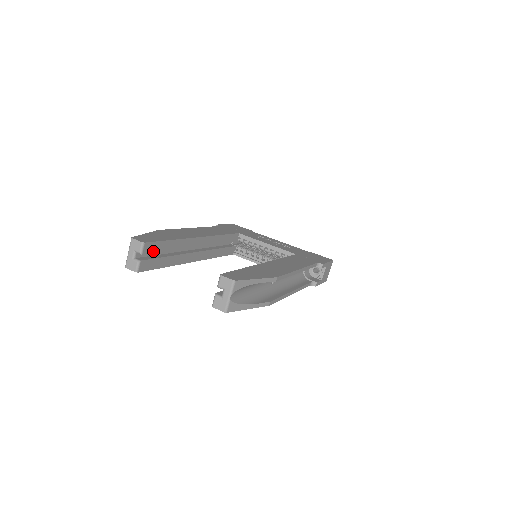
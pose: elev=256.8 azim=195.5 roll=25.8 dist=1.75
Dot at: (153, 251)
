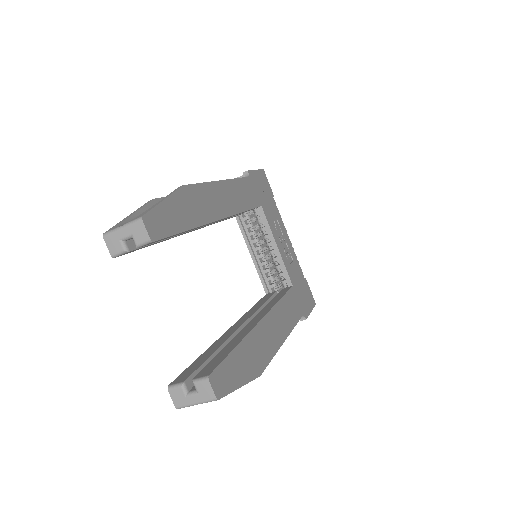
Dot at: occluded
